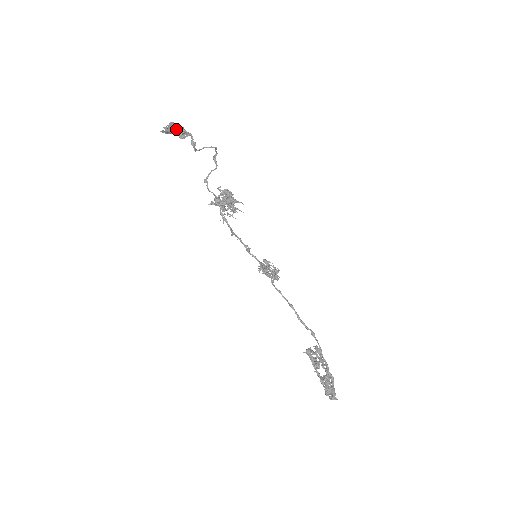
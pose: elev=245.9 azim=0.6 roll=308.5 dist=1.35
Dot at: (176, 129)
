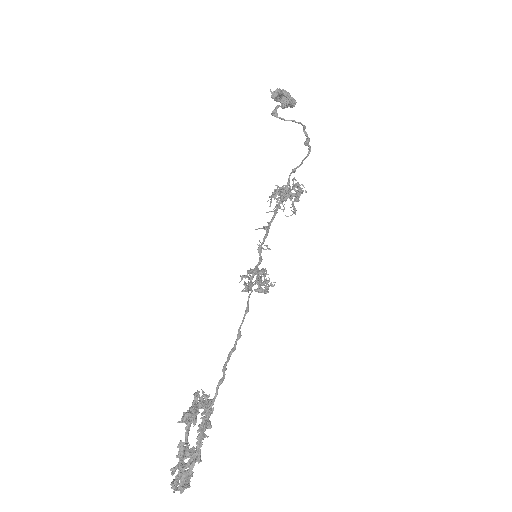
Dot at: (282, 96)
